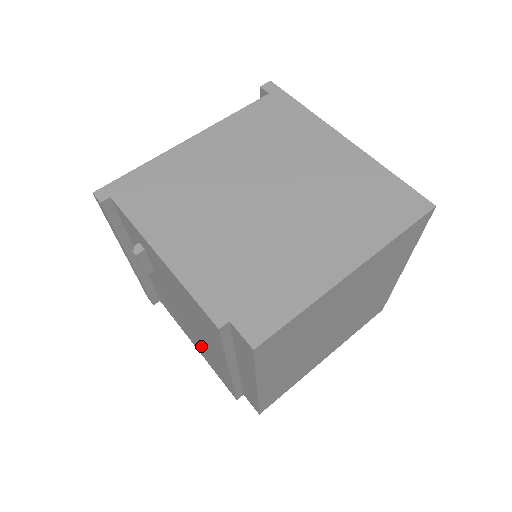
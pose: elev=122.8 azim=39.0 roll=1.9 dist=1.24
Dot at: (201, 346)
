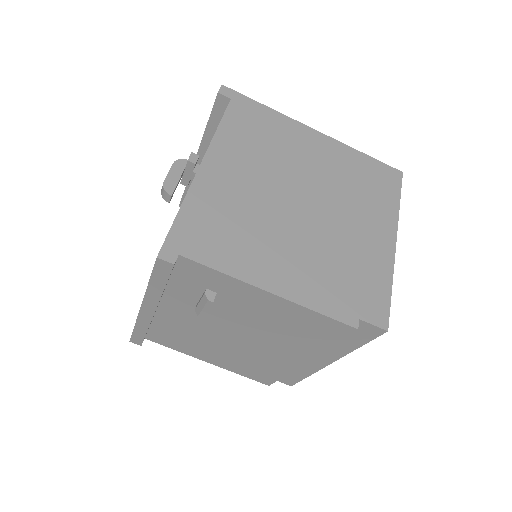
Dot at: (239, 357)
